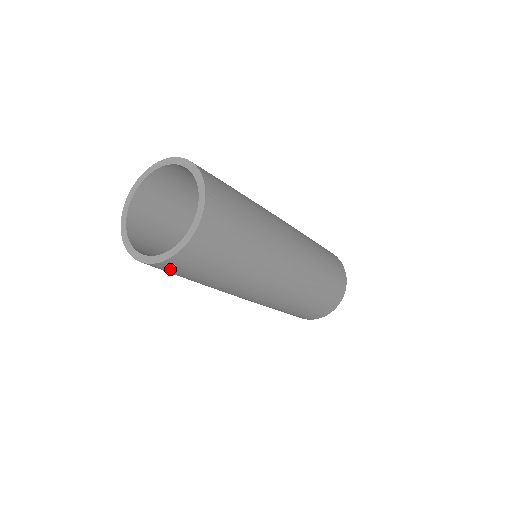
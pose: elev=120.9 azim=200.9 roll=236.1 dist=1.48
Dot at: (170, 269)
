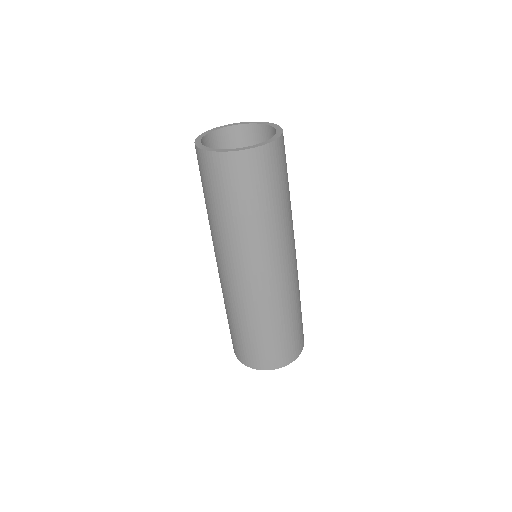
Dot at: (236, 169)
